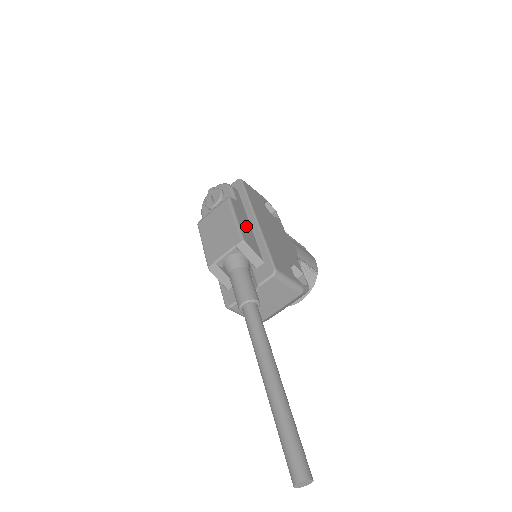
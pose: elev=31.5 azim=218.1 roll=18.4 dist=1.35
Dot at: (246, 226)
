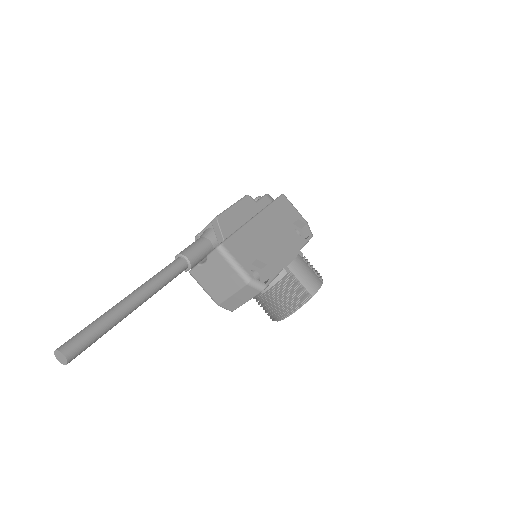
Dot at: (239, 216)
